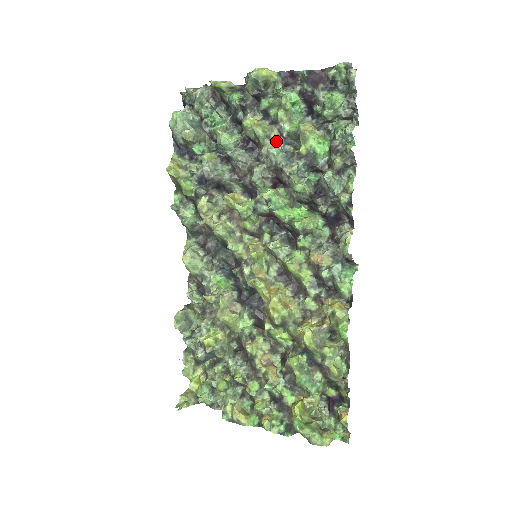
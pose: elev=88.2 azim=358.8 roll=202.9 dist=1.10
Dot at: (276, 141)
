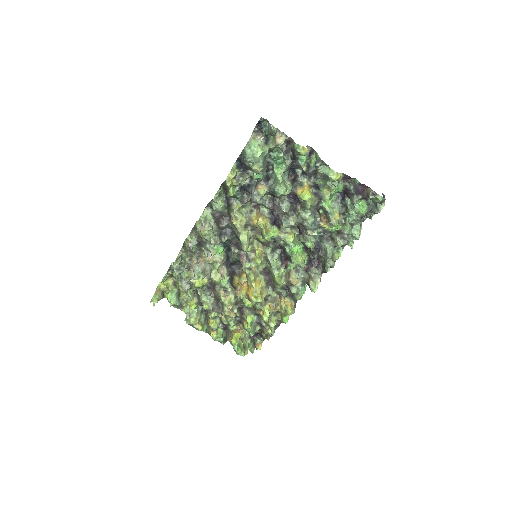
Dot at: (312, 206)
